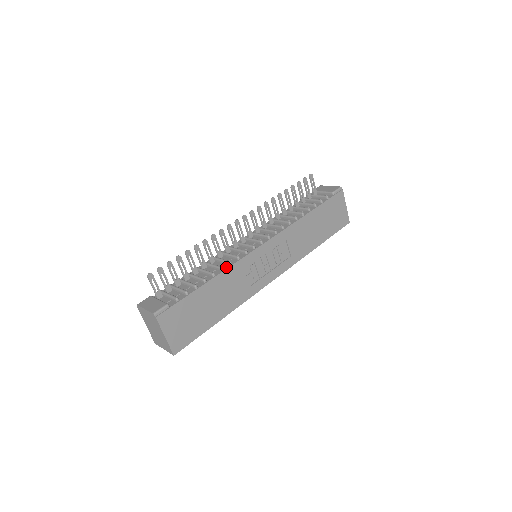
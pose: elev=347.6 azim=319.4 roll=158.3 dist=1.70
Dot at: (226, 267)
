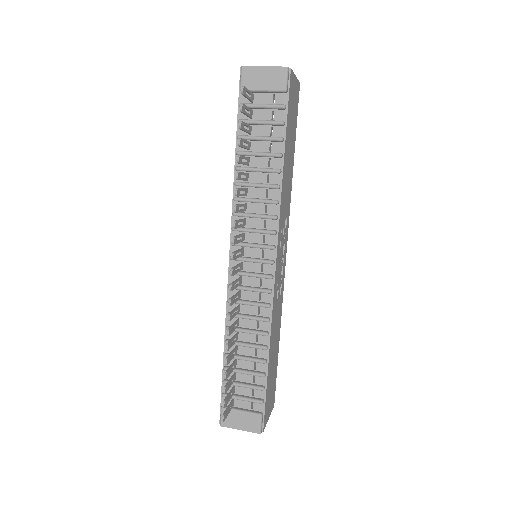
Dot at: (268, 327)
